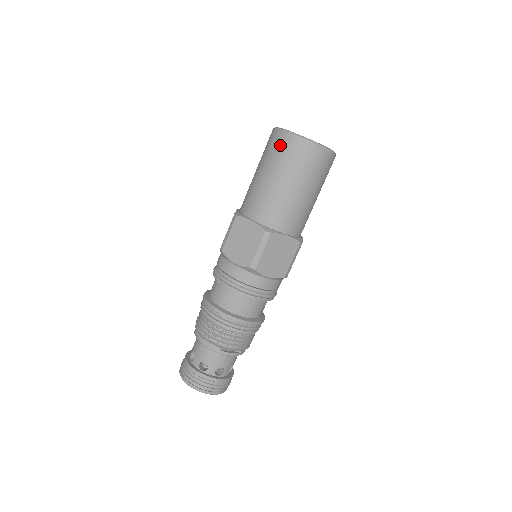
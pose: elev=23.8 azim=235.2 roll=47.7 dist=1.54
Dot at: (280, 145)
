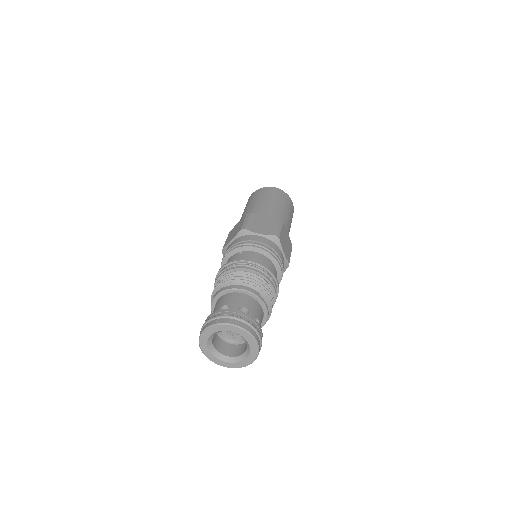
Dot at: (270, 190)
